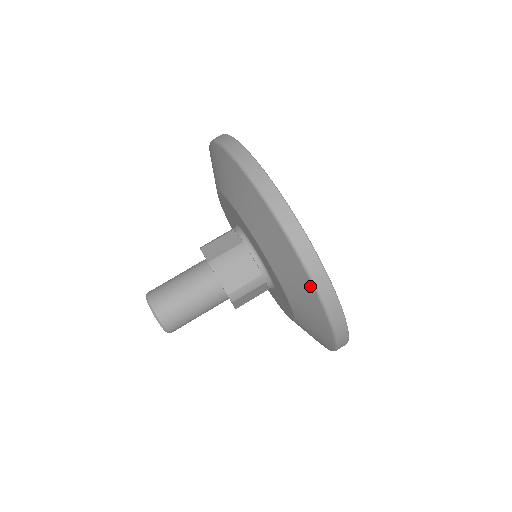
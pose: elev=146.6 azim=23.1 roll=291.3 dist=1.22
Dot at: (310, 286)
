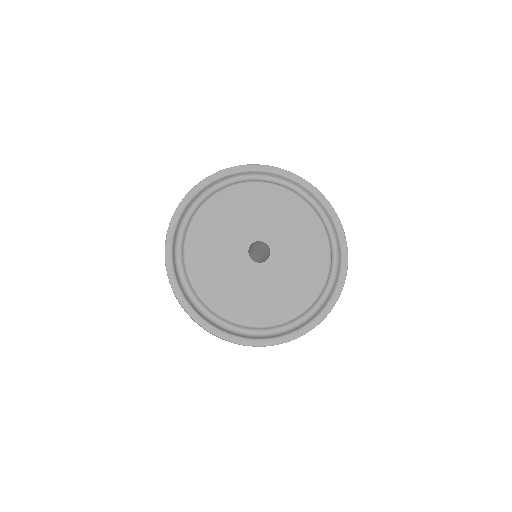
Dot at: occluded
